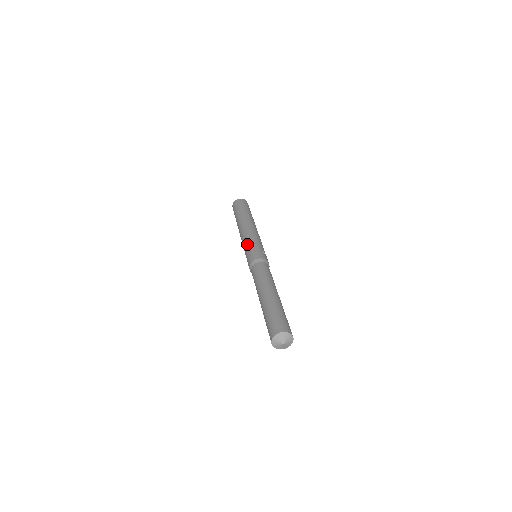
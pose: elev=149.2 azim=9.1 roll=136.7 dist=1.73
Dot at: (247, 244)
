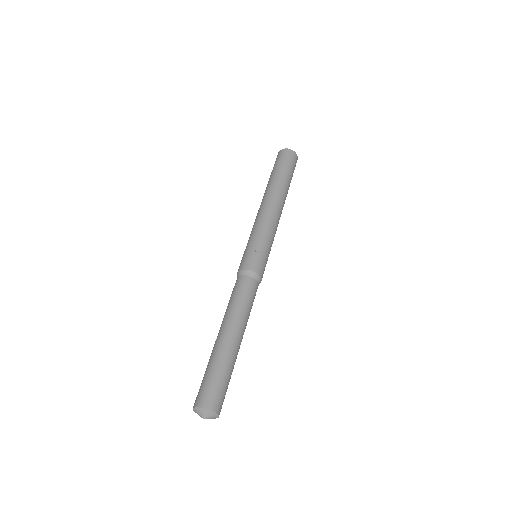
Dot at: occluded
